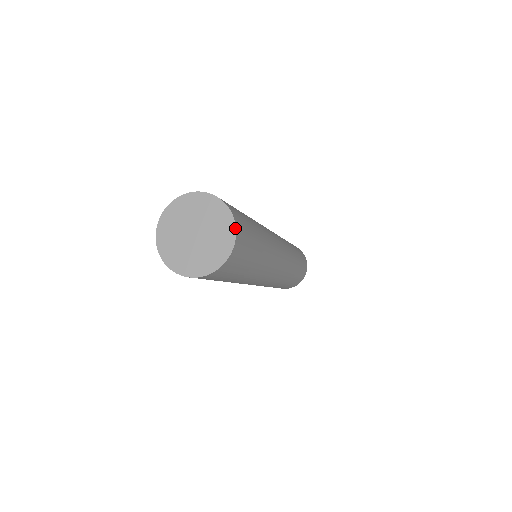
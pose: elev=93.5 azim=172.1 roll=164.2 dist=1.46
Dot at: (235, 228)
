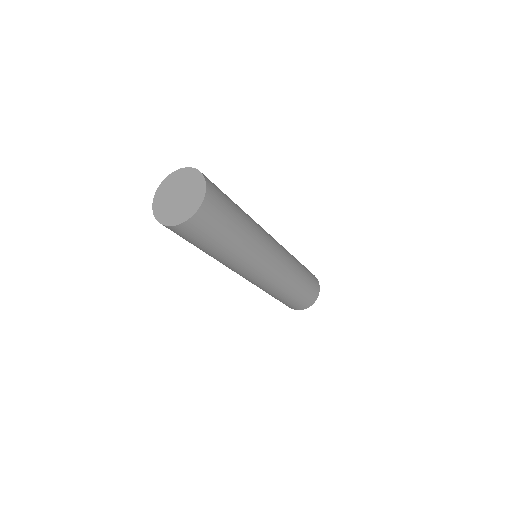
Dot at: (203, 176)
